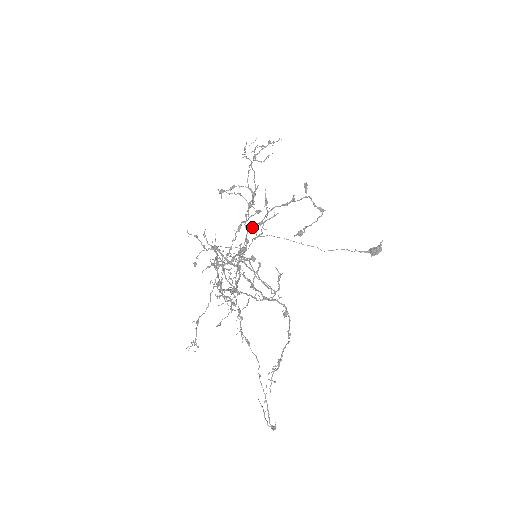
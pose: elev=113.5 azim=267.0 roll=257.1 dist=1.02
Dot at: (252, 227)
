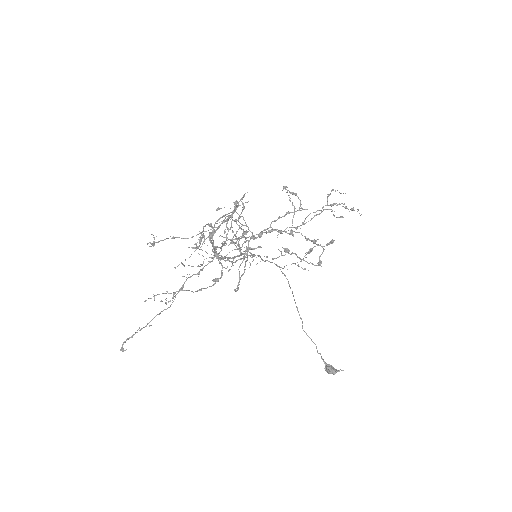
Dot at: (274, 229)
